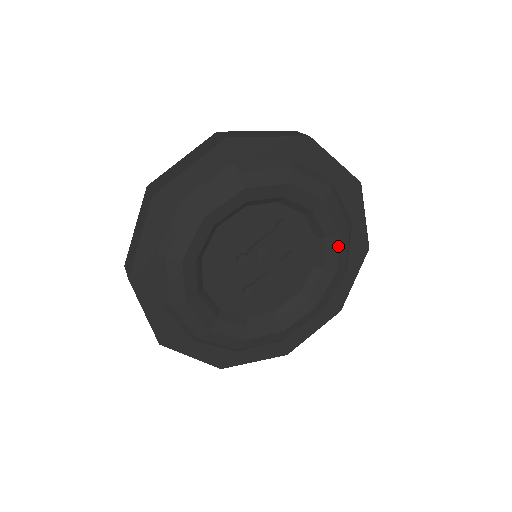
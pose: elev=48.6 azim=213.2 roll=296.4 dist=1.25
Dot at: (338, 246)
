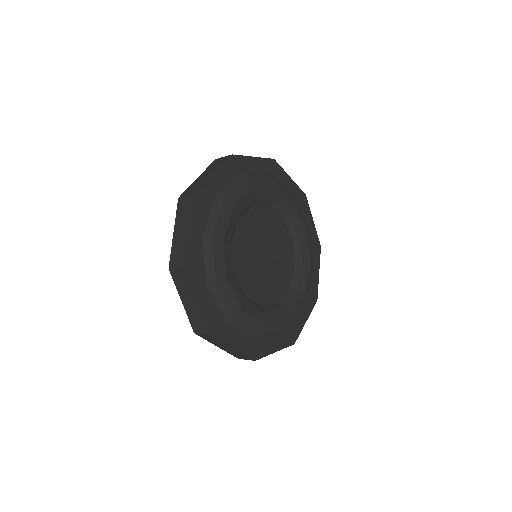
Dot at: (308, 276)
